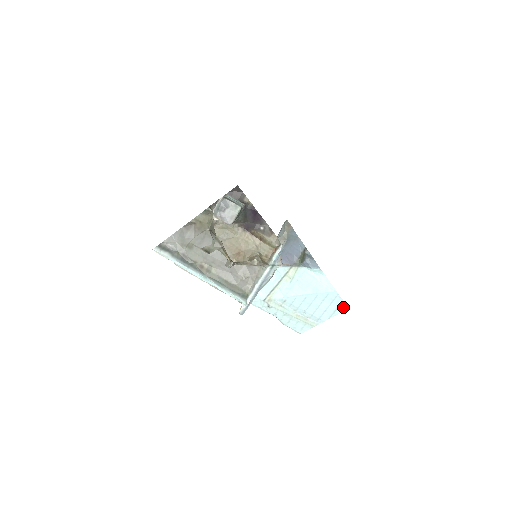
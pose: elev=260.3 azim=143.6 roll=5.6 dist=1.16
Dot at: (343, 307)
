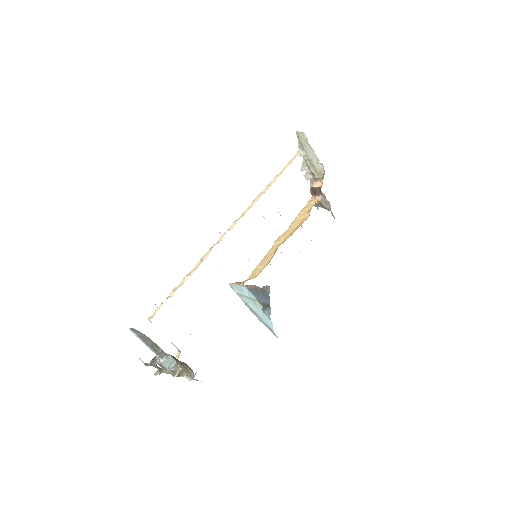
Dot at: occluded
